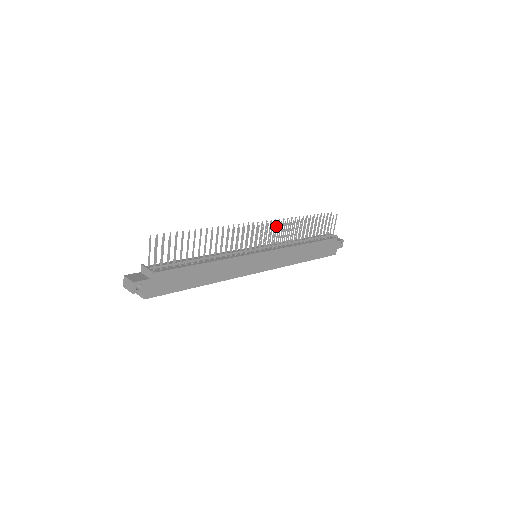
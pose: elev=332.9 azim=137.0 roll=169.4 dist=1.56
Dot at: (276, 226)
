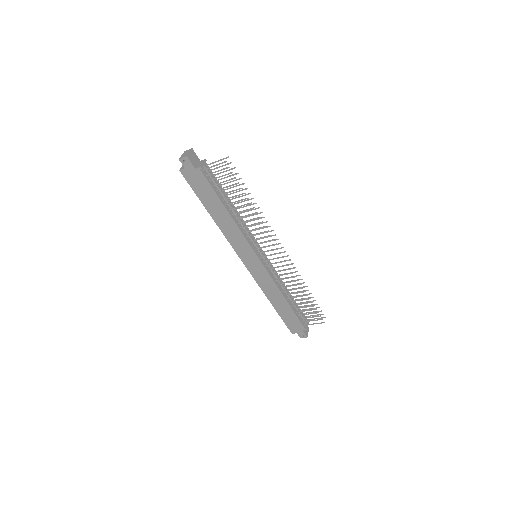
Dot at: (286, 265)
